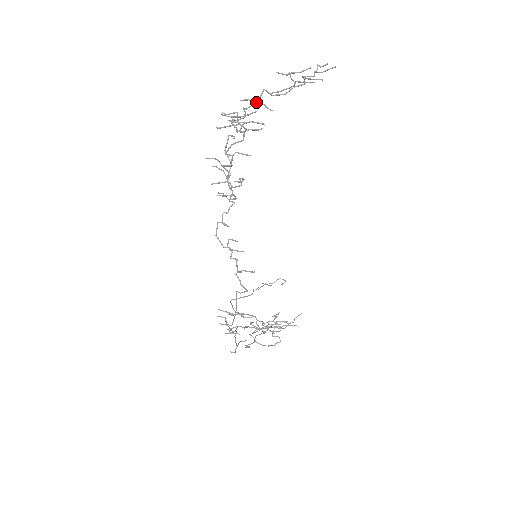
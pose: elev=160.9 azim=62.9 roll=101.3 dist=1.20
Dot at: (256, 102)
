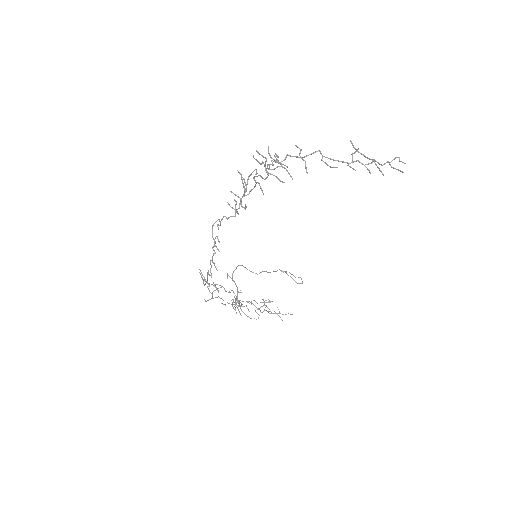
Dot at: (301, 157)
